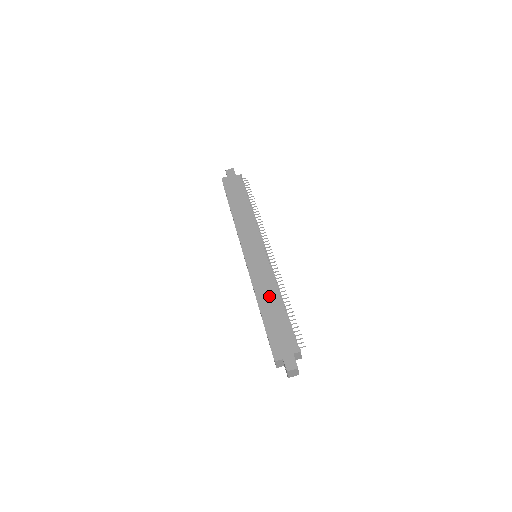
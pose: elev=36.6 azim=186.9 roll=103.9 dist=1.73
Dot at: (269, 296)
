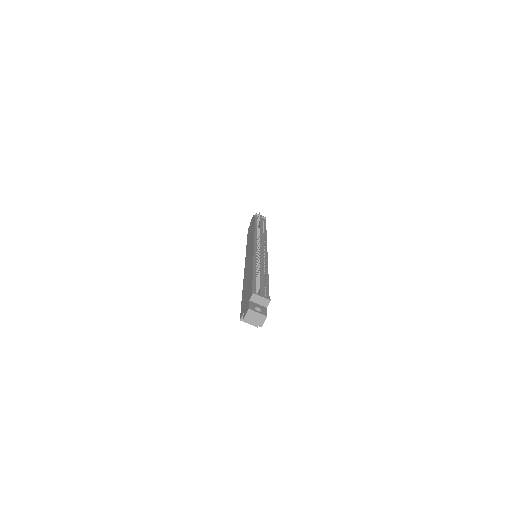
Dot at: (248, 274)
